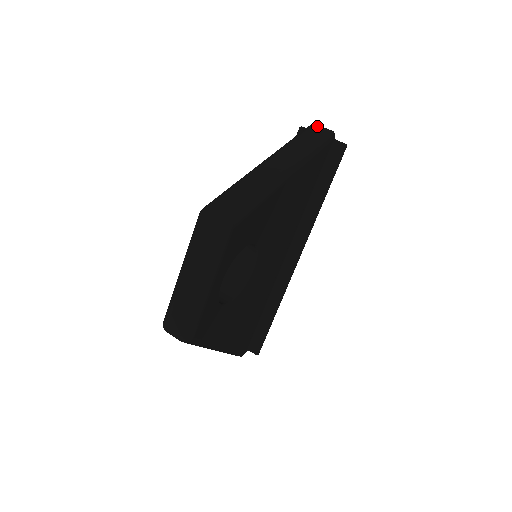
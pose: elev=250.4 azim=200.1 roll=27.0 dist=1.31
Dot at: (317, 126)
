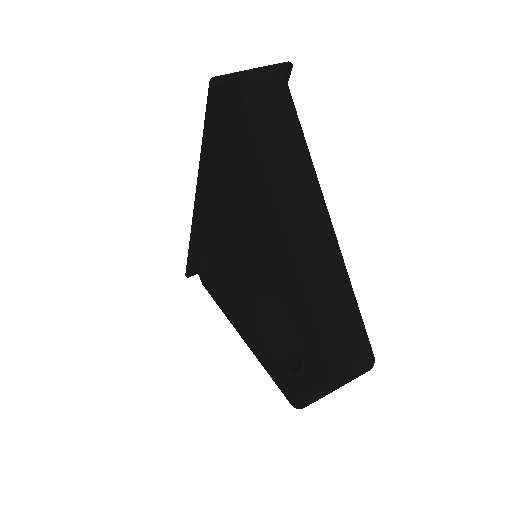
Dot at: (261, 82)
